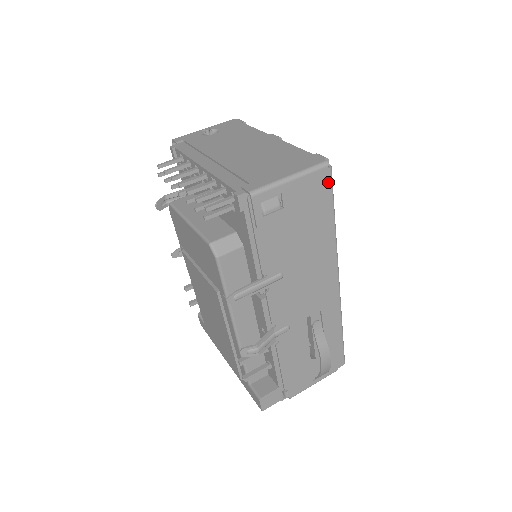
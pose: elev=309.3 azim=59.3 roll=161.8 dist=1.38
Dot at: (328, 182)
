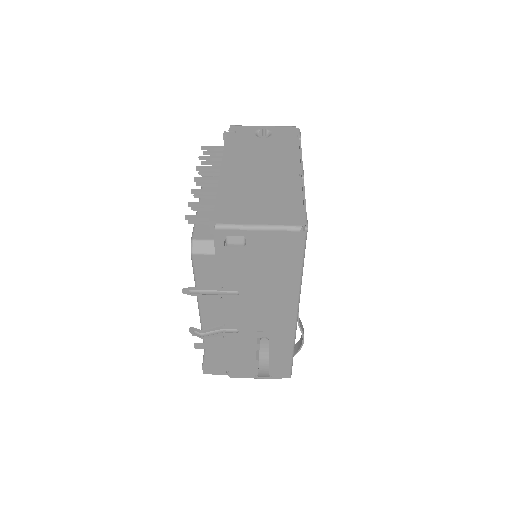
Dot at: (300, 243)
